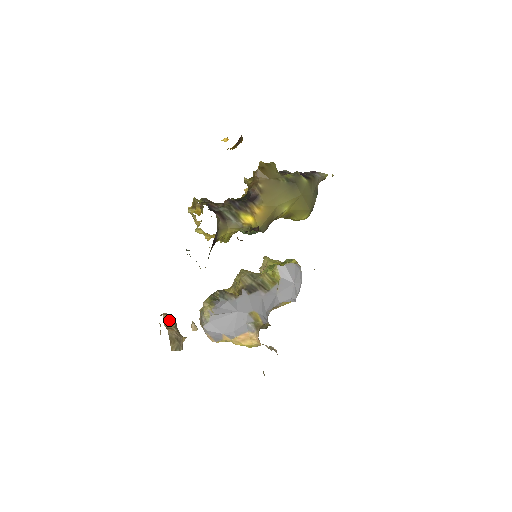
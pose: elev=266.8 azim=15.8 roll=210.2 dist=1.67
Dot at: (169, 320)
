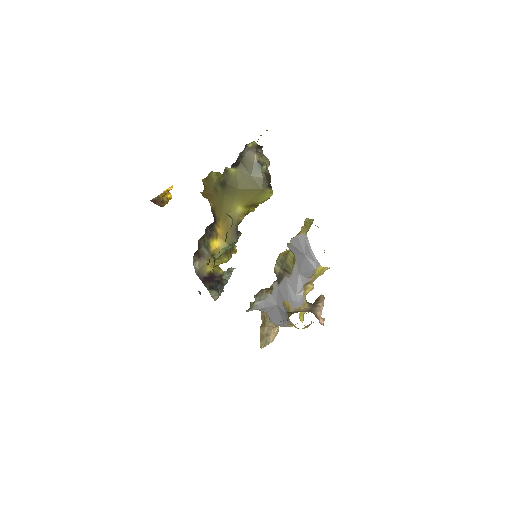
Dot at: (263, 317)
